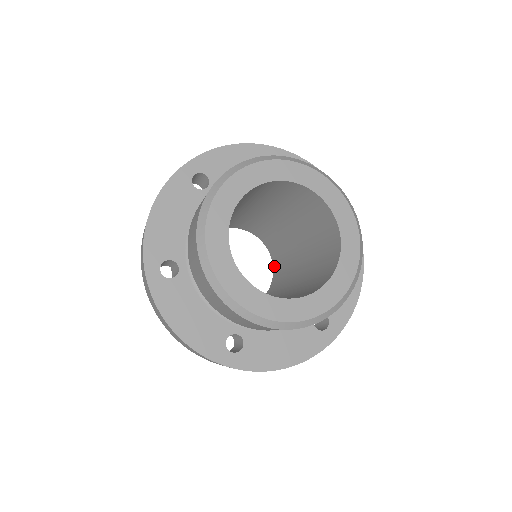
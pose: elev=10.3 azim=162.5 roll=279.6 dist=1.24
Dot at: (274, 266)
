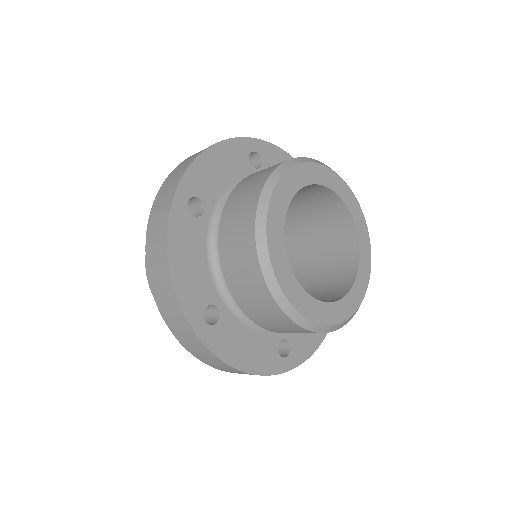
Dot at: occluded
